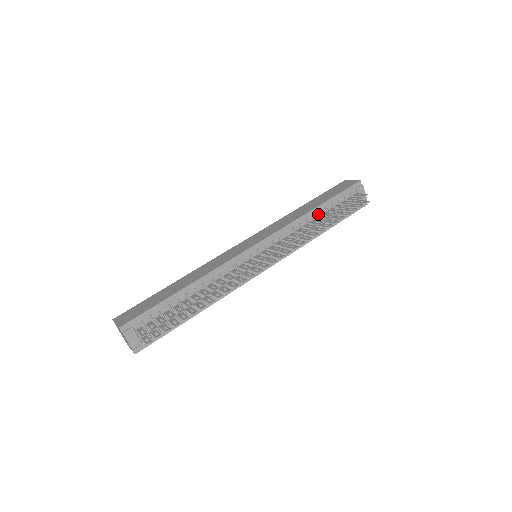
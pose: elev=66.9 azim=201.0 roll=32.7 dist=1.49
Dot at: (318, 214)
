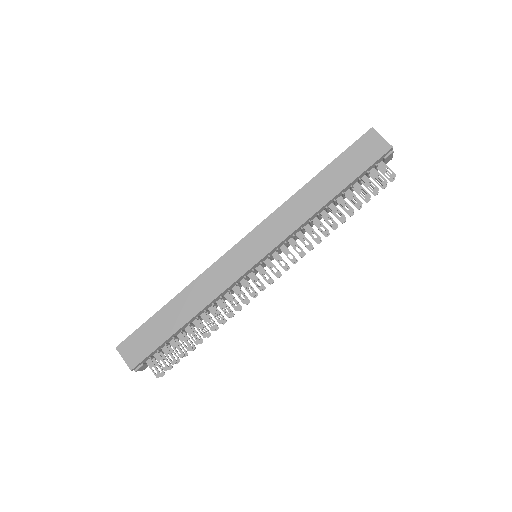
Dot at: (332, 202)
